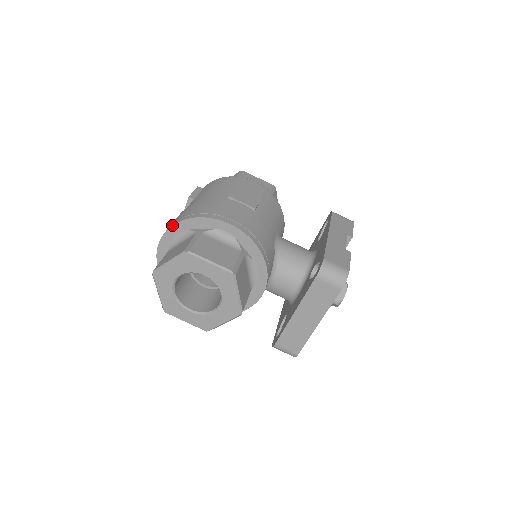
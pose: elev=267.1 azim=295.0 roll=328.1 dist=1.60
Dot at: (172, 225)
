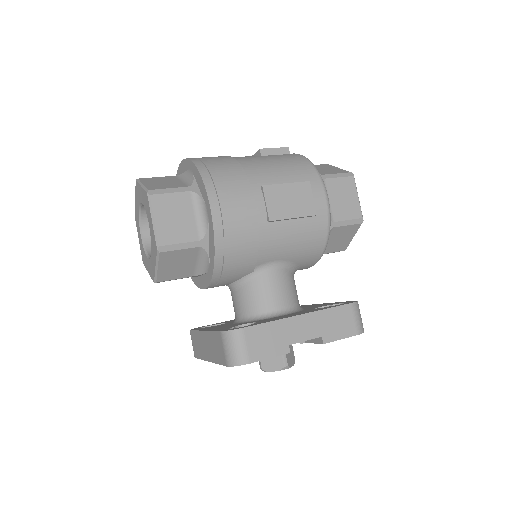
Dot at: (190, 159)
